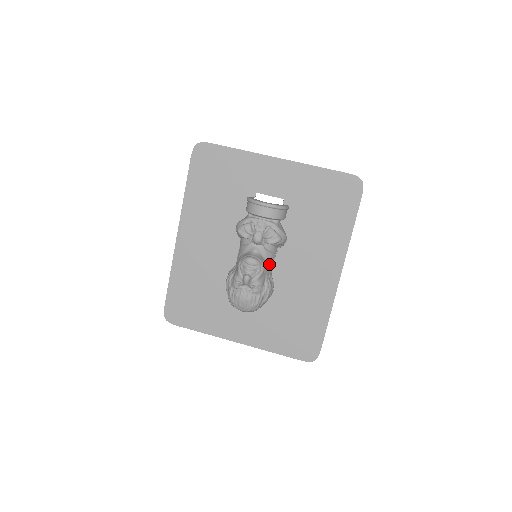
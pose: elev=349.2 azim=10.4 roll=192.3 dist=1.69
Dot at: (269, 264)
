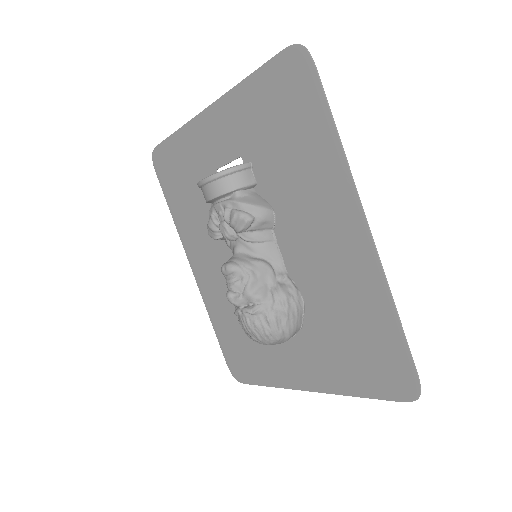
Dot at: (270, 260)
